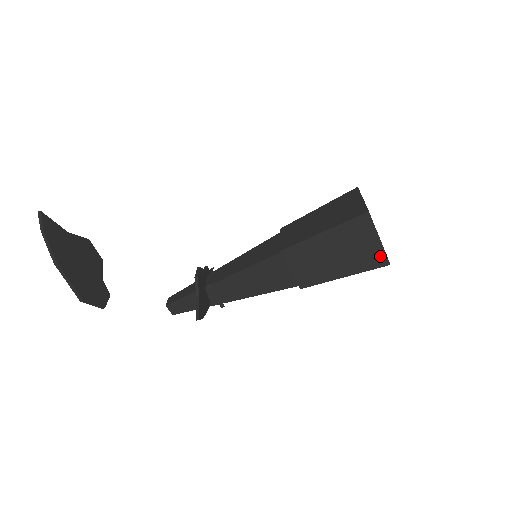
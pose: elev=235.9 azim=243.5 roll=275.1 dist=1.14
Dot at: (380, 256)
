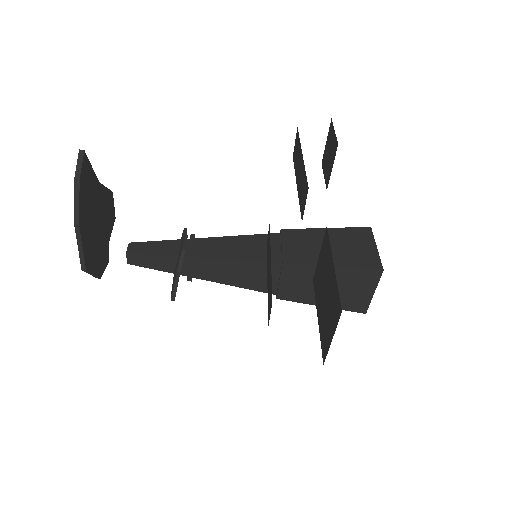
Dot at: (363, 305)
